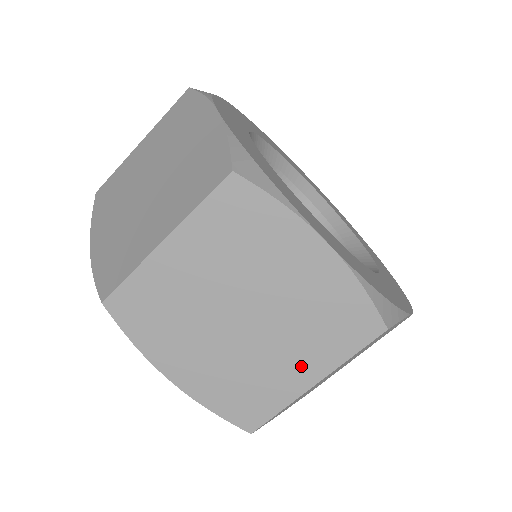
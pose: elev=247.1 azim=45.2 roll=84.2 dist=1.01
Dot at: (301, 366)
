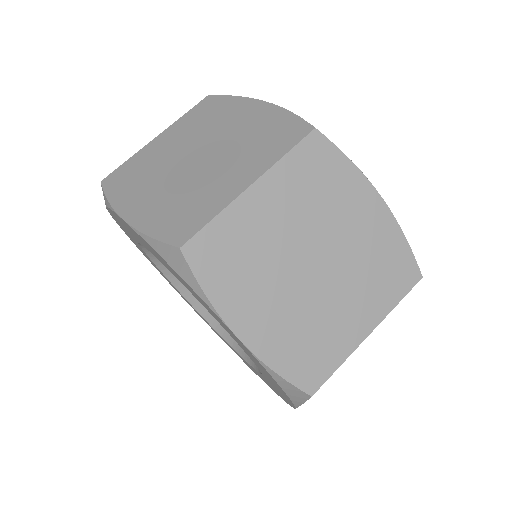
Dot at: (239, 175)
